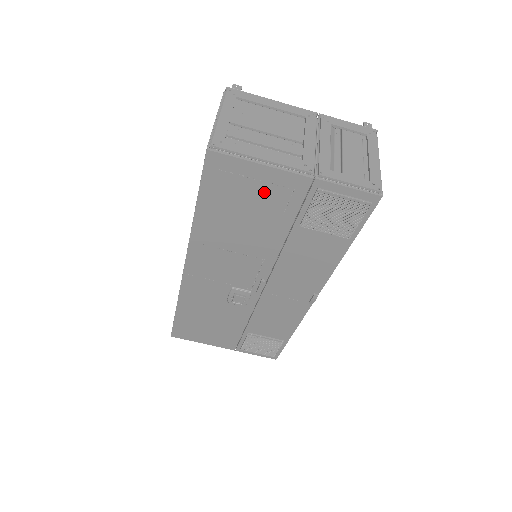
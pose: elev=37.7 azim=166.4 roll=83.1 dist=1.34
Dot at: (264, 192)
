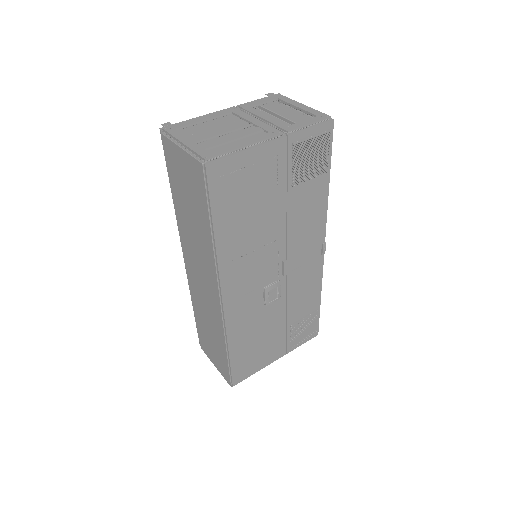
Dot at: (258, 174)
